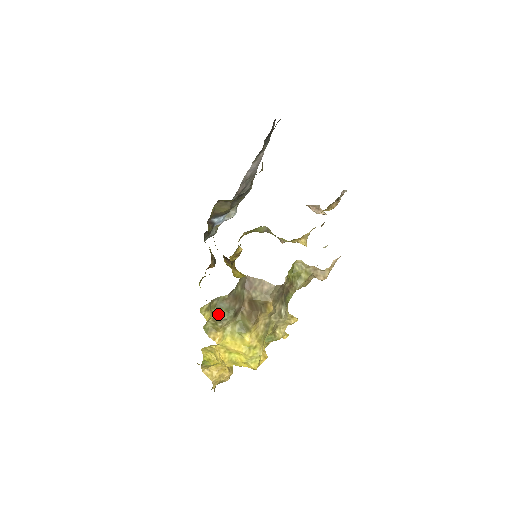
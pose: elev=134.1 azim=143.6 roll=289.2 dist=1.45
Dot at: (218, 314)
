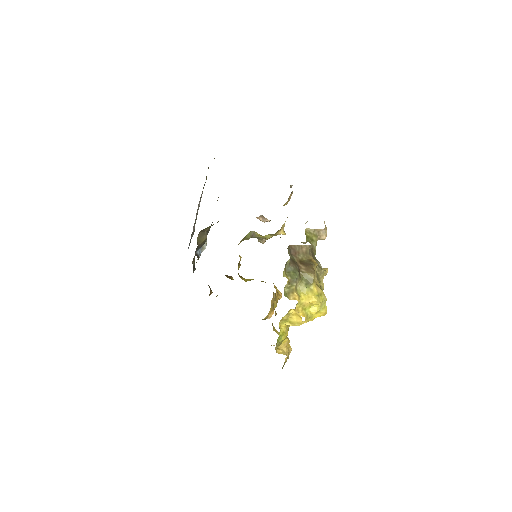
Dot at: (290, 277)
